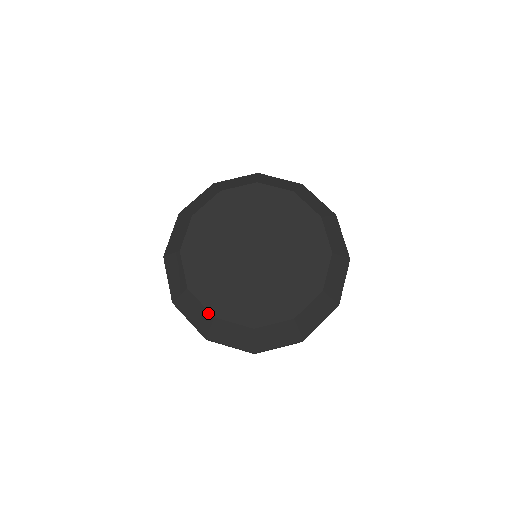
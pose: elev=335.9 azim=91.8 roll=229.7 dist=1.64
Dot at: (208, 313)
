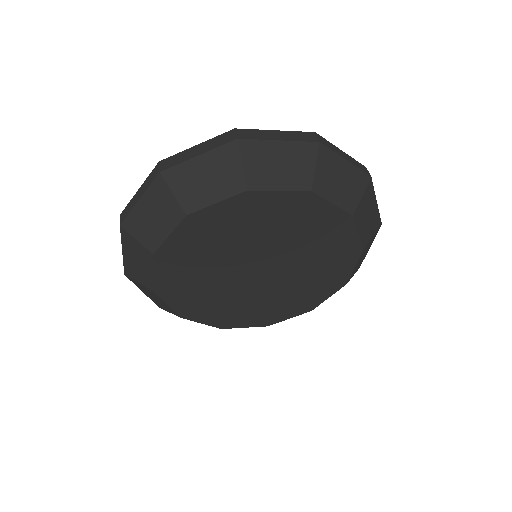
Dot at: (212, 326)
